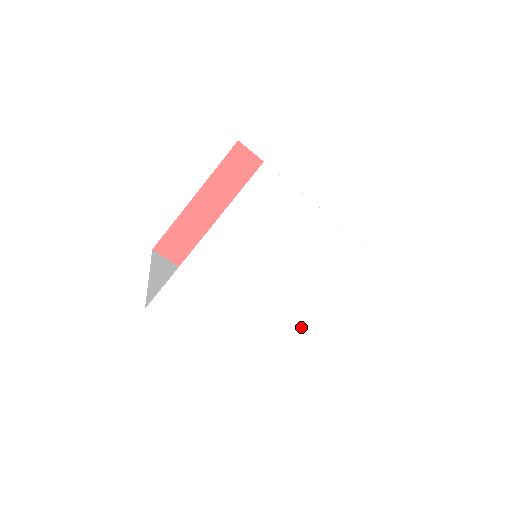
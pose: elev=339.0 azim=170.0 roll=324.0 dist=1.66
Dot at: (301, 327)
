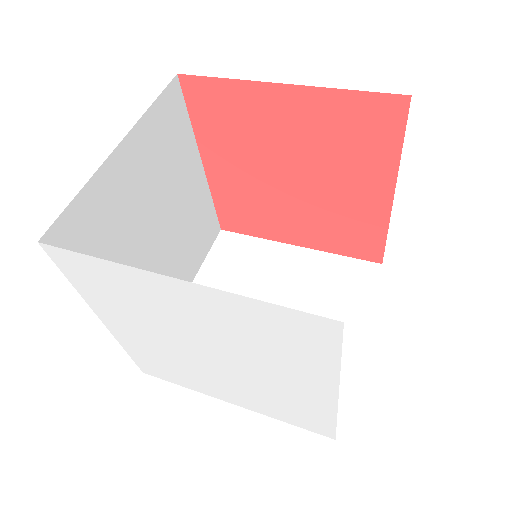
Dot at: (296, 393)
